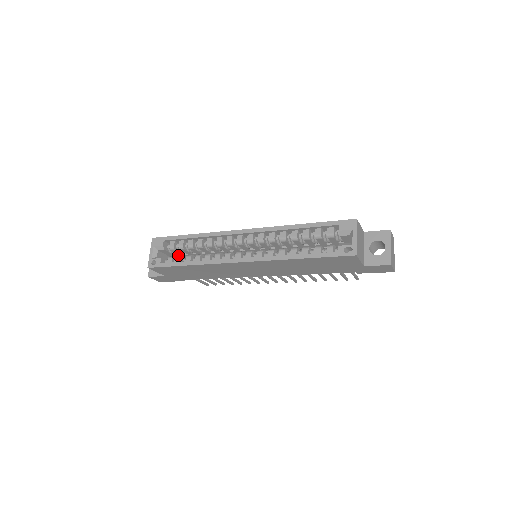
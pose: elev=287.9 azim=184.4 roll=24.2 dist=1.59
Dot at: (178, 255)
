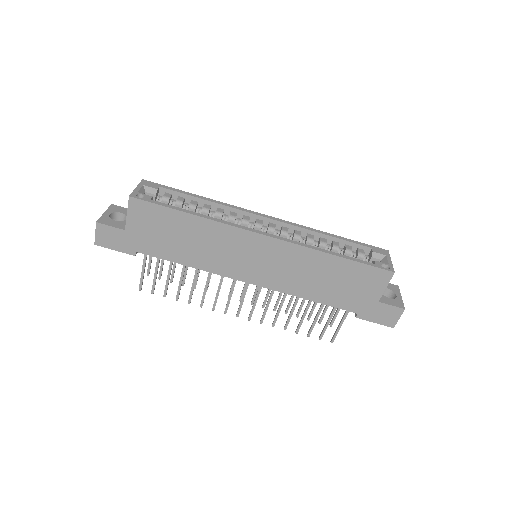
Dot at: occluded
